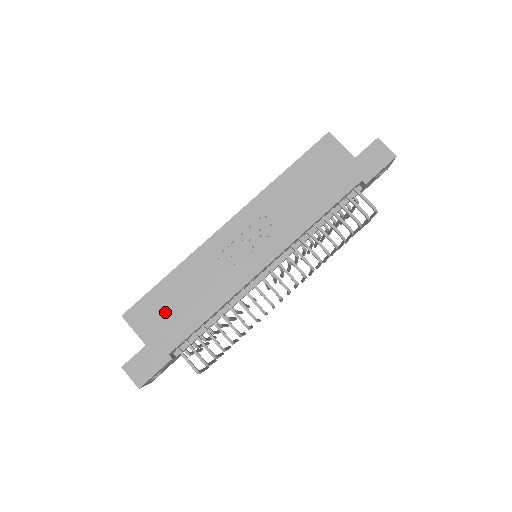
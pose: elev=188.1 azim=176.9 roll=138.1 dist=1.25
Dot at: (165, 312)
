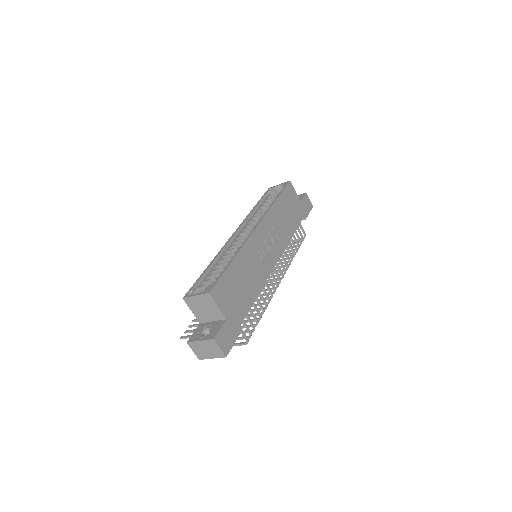
Dot at: (234, 292)
